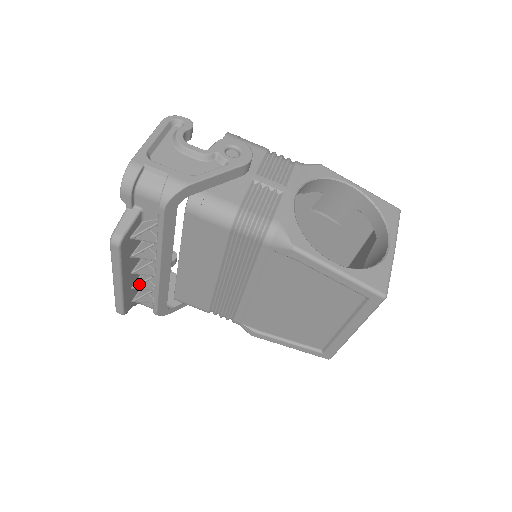
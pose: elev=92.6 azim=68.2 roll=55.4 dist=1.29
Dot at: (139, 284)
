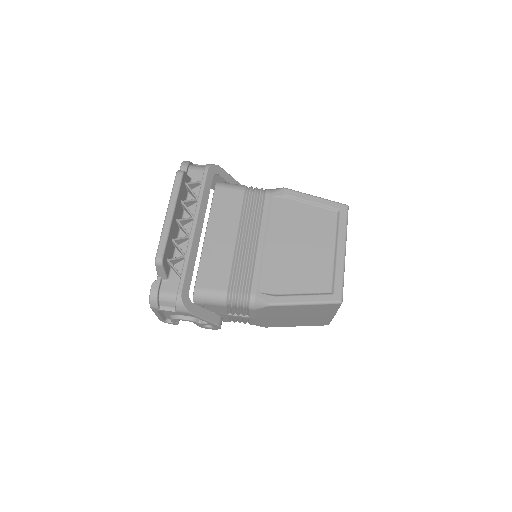
Dot at: (178, 238)
